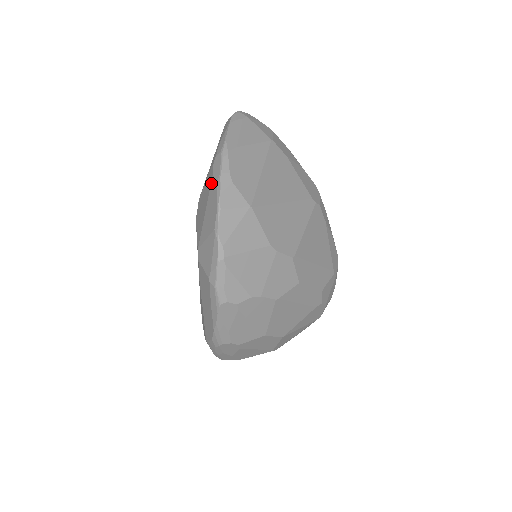
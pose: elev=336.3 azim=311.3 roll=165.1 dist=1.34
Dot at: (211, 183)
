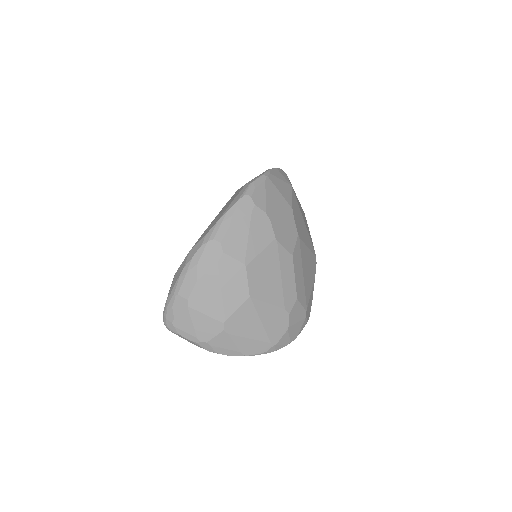
Dot at: occluded
